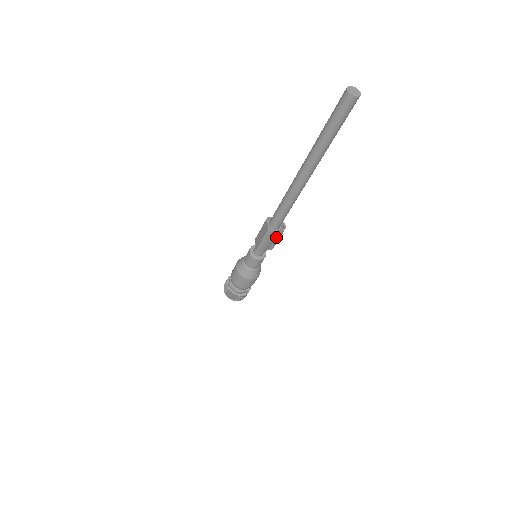
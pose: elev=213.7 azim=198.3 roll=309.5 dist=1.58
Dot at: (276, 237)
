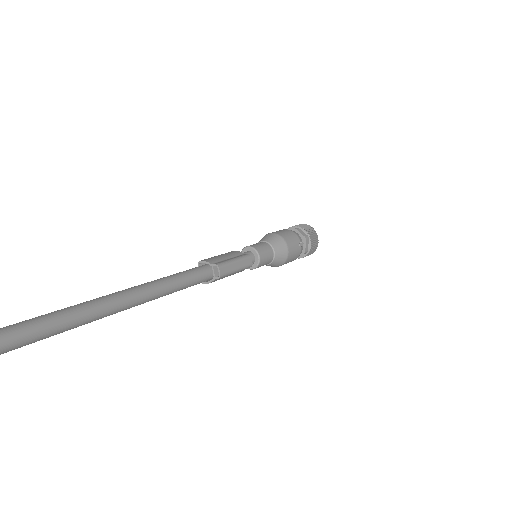
Dot at: occluded
